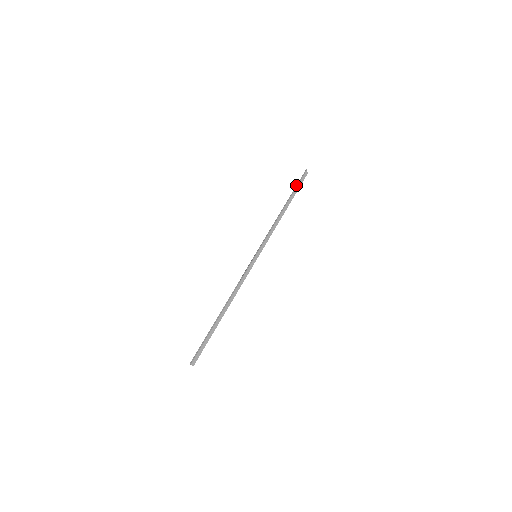
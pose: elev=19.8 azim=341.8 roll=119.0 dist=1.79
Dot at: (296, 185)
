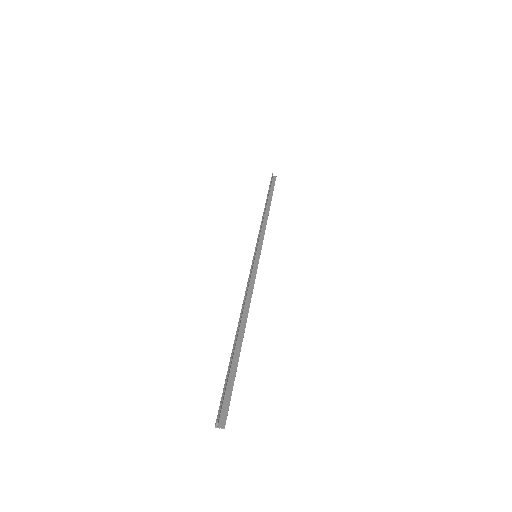
Dot at: occluded
